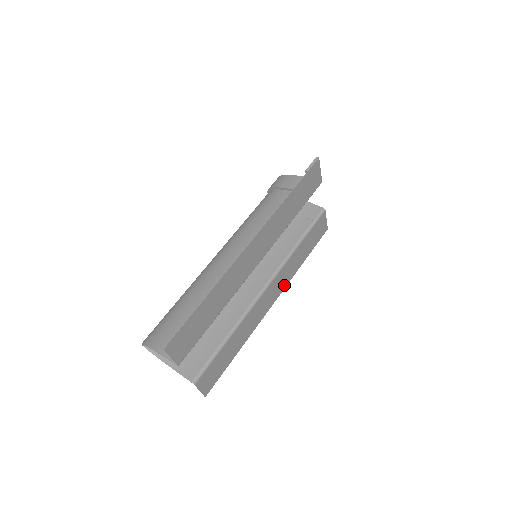
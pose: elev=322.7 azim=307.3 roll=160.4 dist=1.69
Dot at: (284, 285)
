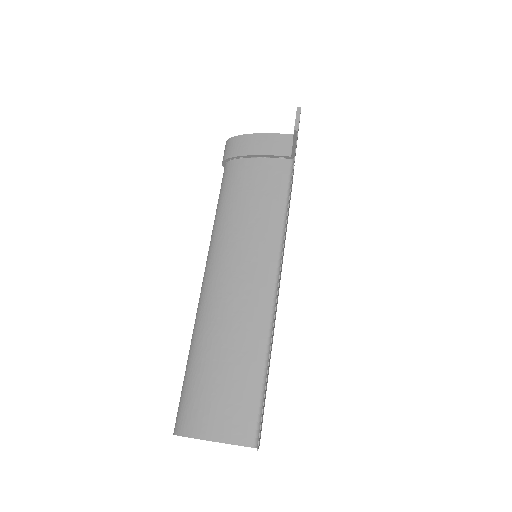
Dot at: occluded
